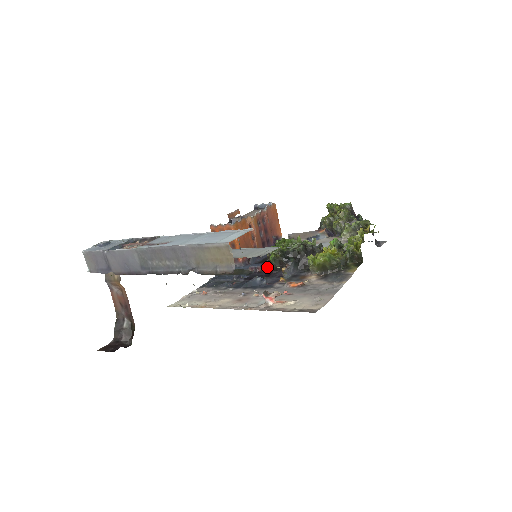
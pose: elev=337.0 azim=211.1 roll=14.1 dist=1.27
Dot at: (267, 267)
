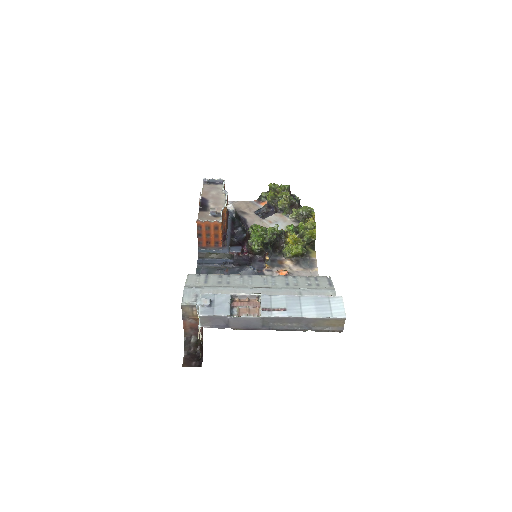
Dot at: (244, 251)
